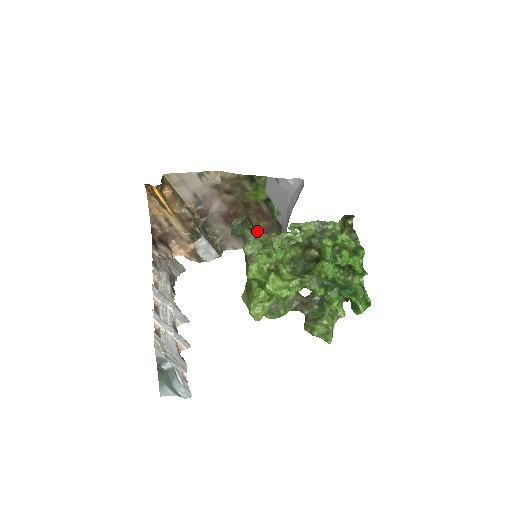
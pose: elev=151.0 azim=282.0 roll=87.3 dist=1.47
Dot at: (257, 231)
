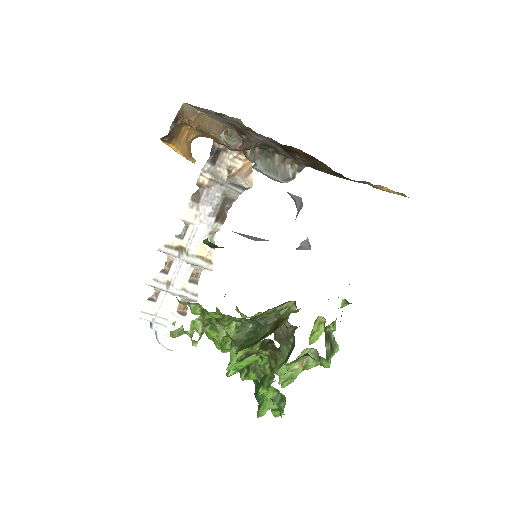
Dot at: (332, 170)
